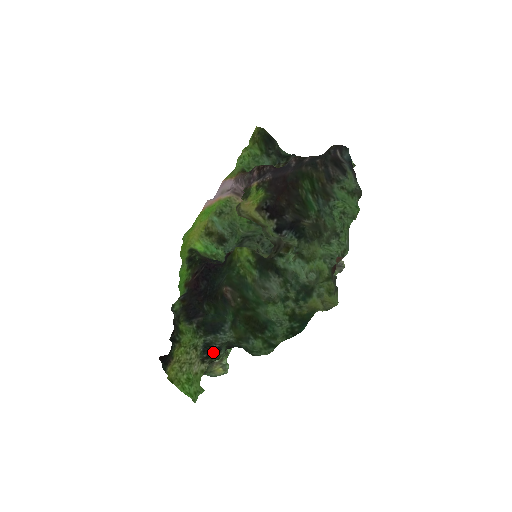
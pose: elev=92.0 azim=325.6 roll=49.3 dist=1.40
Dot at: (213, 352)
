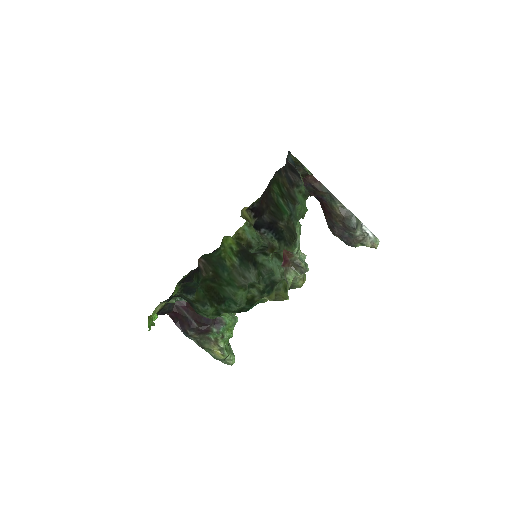
Dot at: occluded
